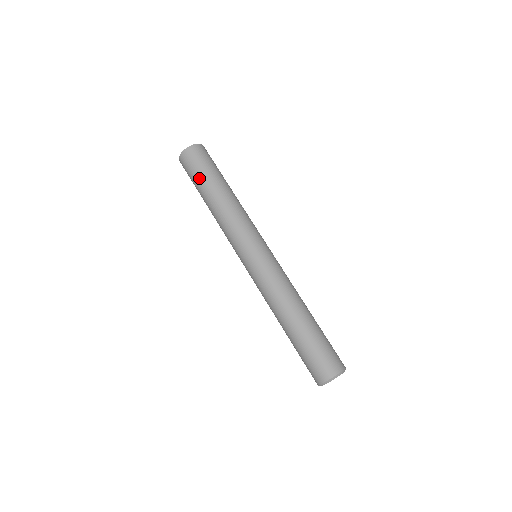
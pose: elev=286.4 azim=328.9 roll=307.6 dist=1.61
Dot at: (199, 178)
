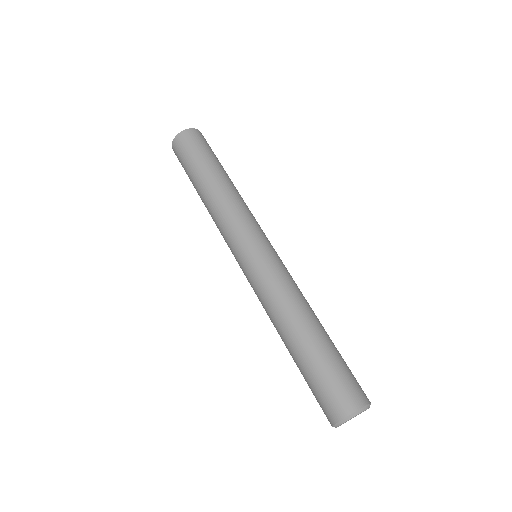
Dot at: (188, 171)
